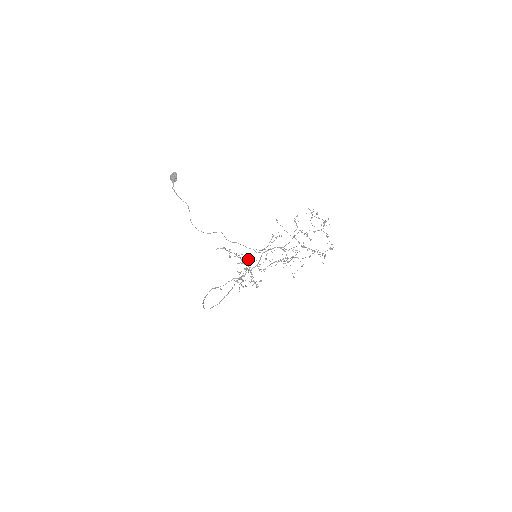
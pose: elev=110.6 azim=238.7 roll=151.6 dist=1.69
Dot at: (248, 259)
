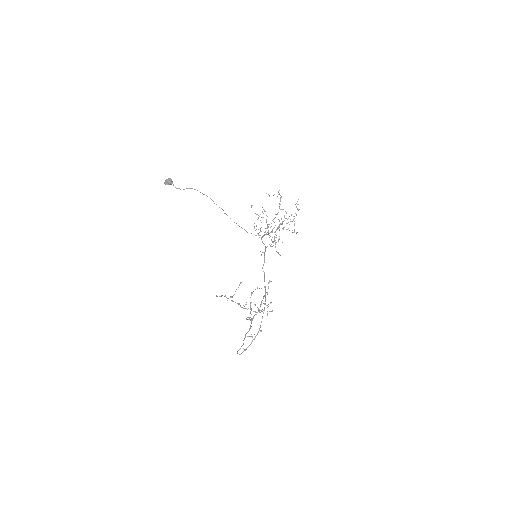
Dot at: (243, 305)
